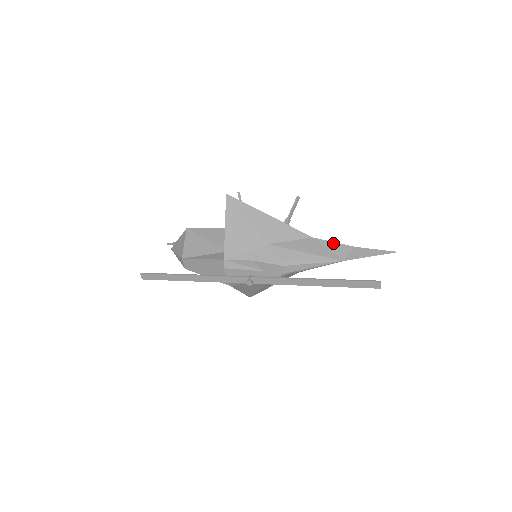
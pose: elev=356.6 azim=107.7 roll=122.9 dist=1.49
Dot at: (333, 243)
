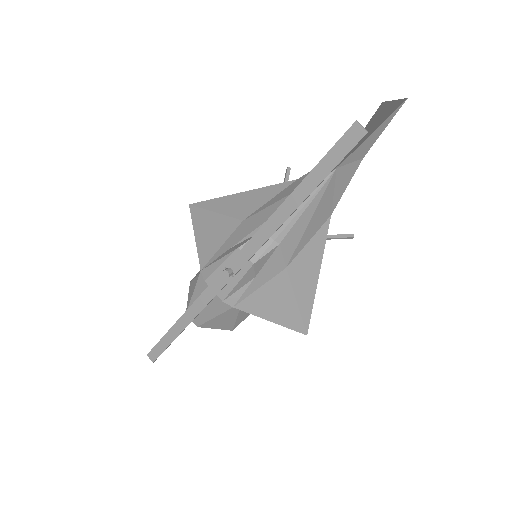
Dot at: occluded
